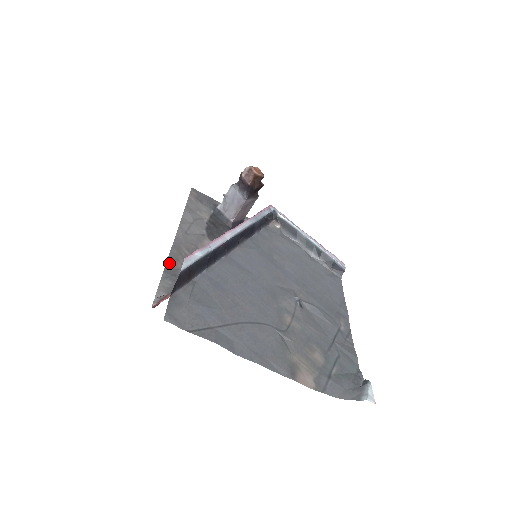
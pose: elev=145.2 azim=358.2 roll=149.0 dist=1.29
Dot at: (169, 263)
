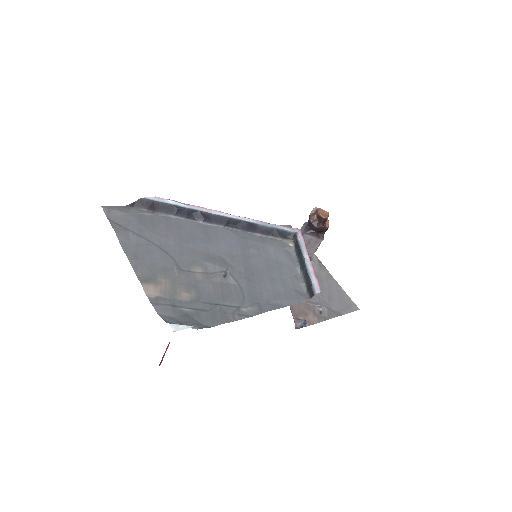
Dot at: occluded
